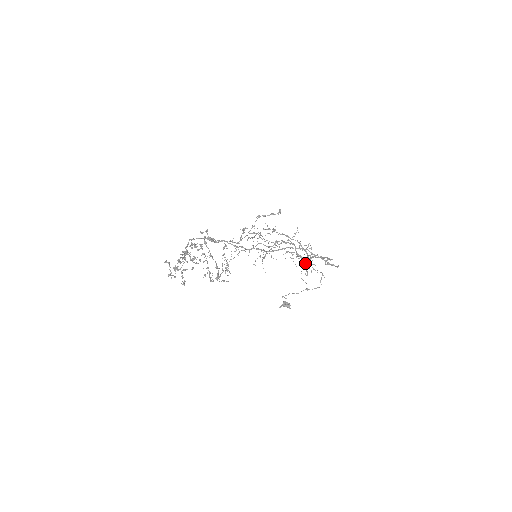
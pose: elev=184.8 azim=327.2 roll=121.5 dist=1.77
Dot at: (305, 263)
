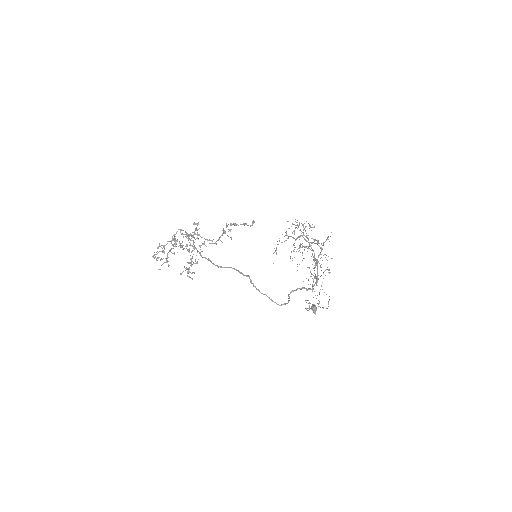
Dot at: occluded
